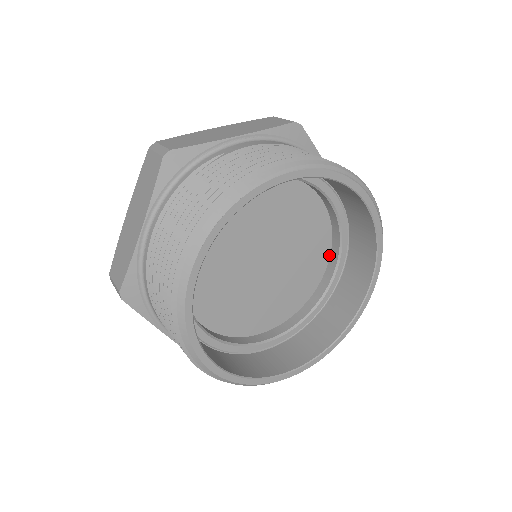
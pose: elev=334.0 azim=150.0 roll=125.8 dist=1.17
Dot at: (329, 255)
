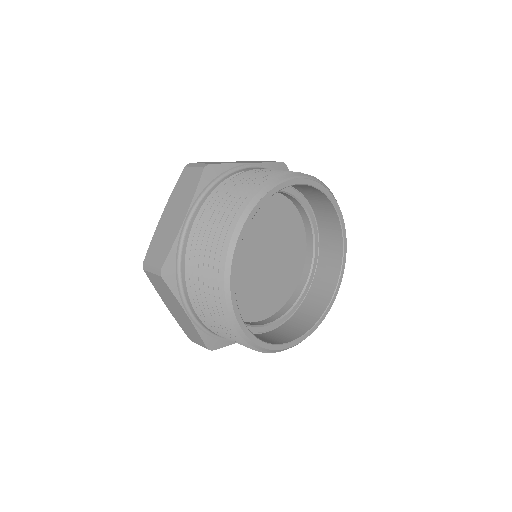
Dot at: (304, 263)
